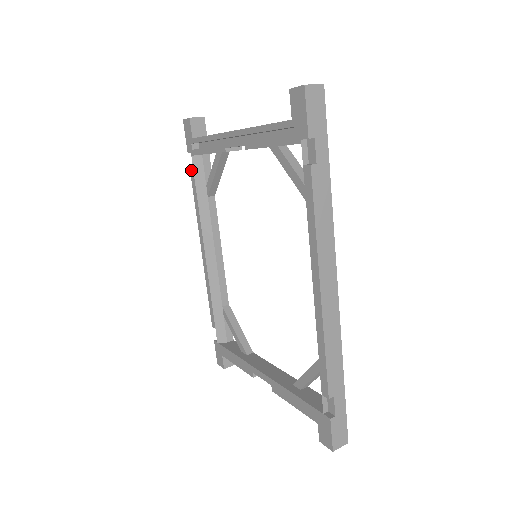
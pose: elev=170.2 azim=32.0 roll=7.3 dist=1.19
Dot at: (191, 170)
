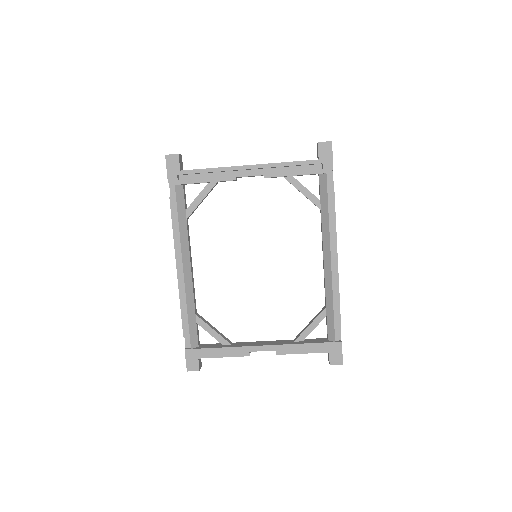
Dot at: (172, 197)
